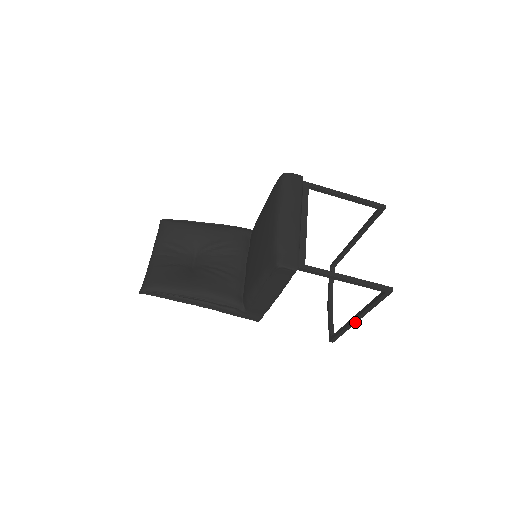
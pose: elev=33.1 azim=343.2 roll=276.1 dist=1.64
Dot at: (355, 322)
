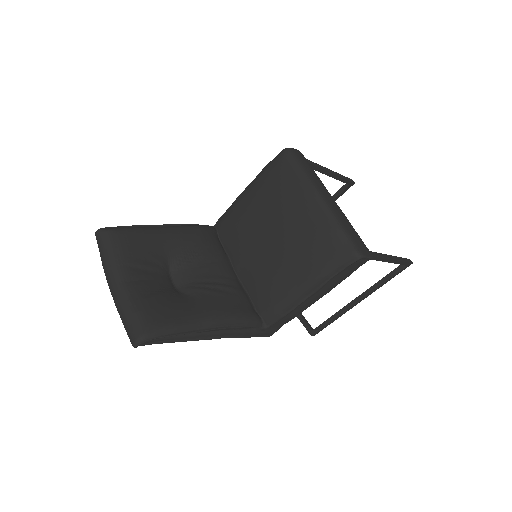
Dot at: occluded
